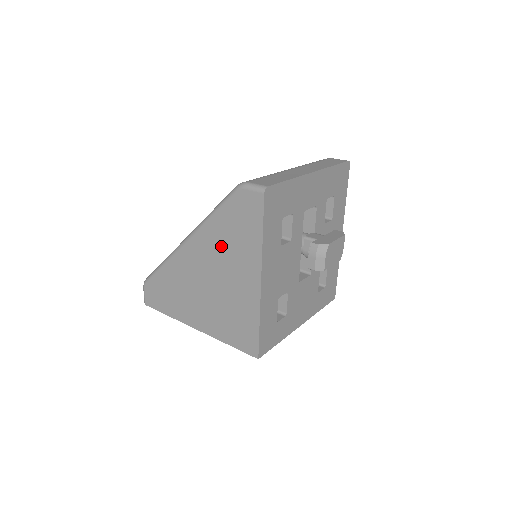
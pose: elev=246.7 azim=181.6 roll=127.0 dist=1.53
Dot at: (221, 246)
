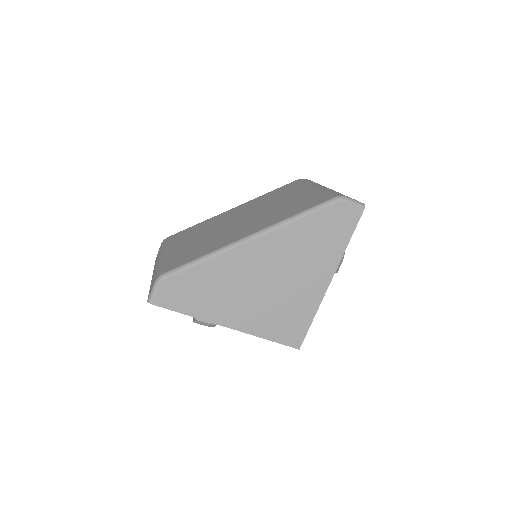
Dot at: (300, 247)
